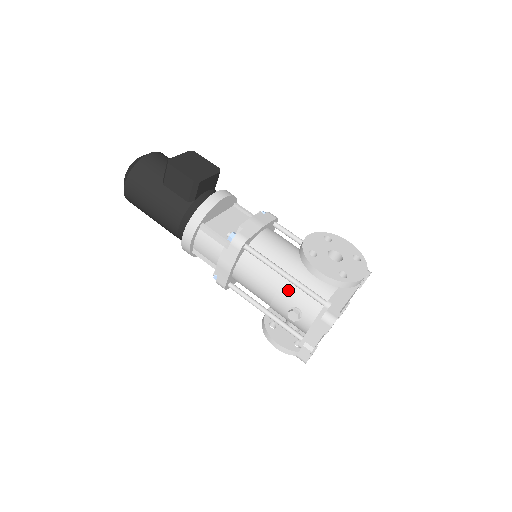
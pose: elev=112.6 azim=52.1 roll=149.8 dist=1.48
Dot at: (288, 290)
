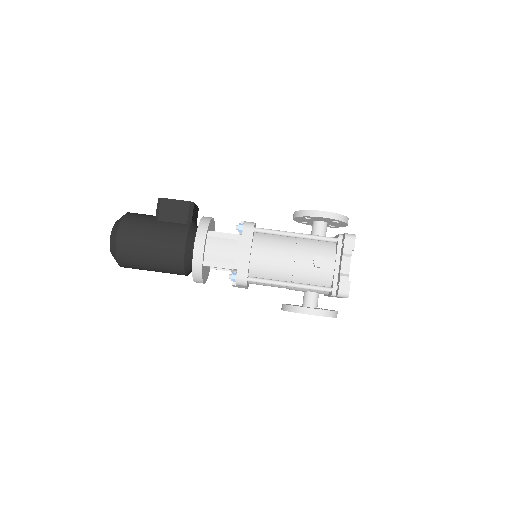
Dot at: (304, 247)
